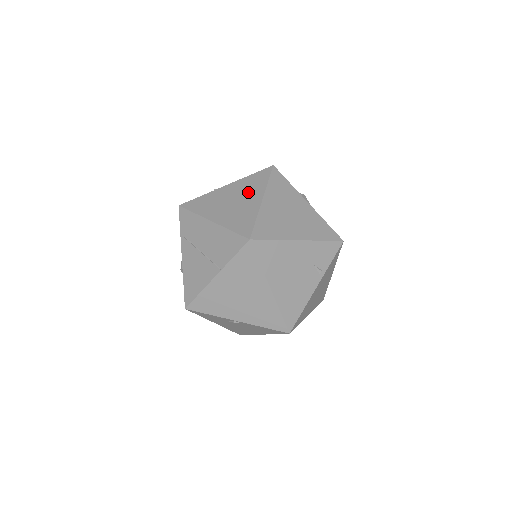
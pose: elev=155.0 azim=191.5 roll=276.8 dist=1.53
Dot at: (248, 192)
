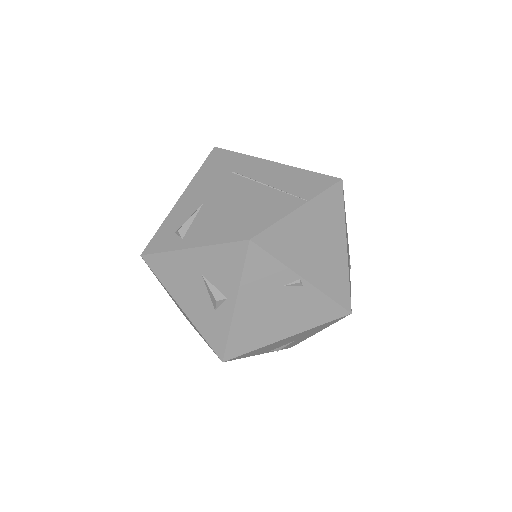
Dot at: occluded
